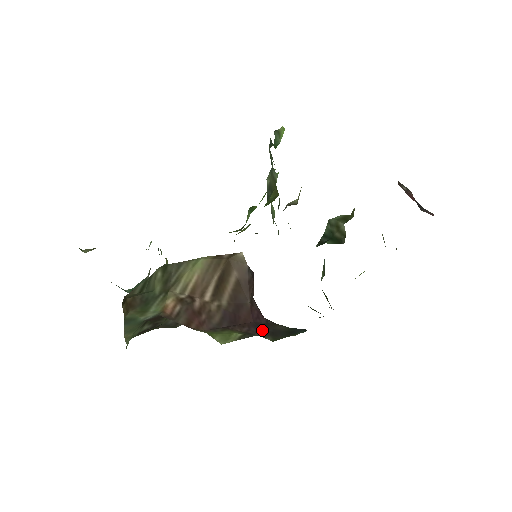
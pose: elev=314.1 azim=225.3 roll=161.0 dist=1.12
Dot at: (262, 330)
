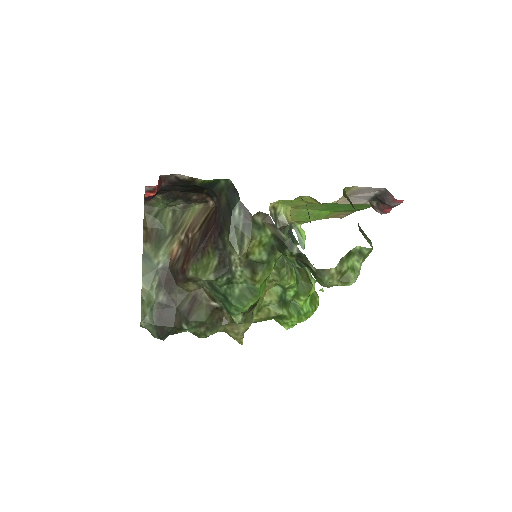
Dot at: (221, 229)
